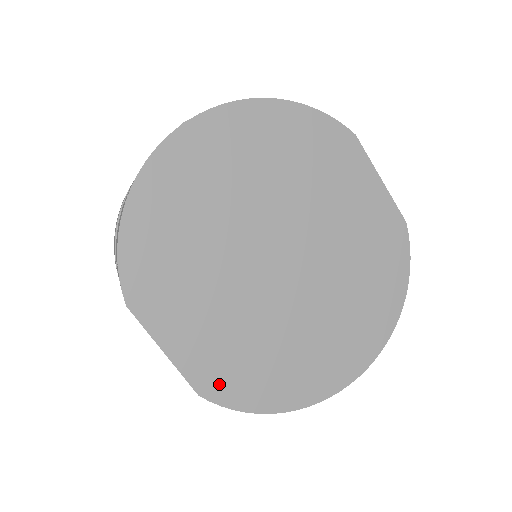
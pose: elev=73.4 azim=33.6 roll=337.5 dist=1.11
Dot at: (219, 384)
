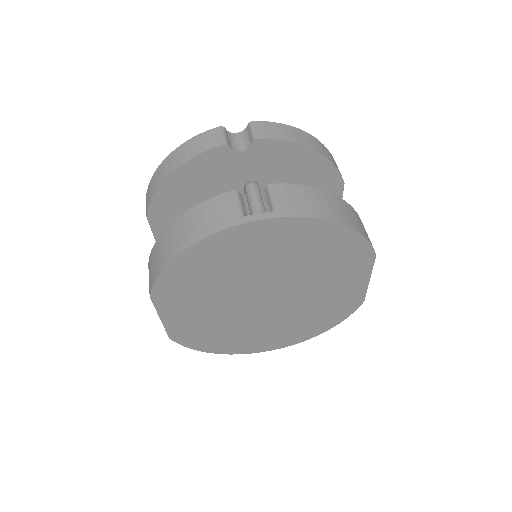
Dot at: (185, 337)
